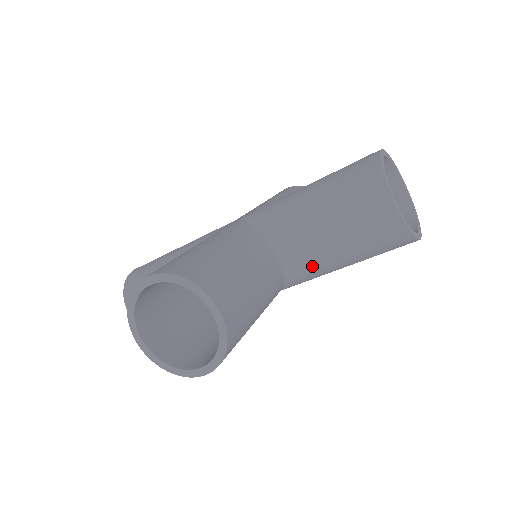
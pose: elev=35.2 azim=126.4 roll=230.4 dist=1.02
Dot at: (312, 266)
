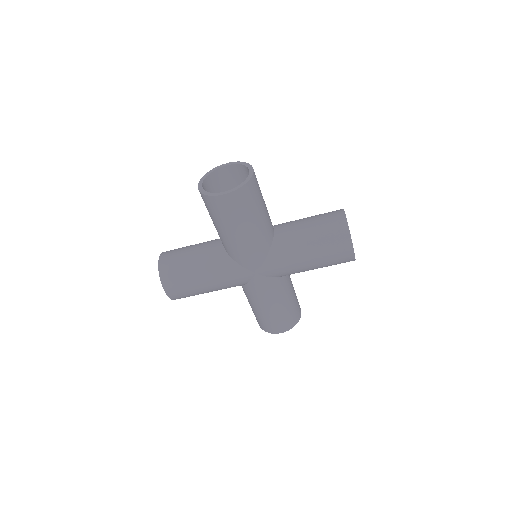
Dot at: (291, 240)
